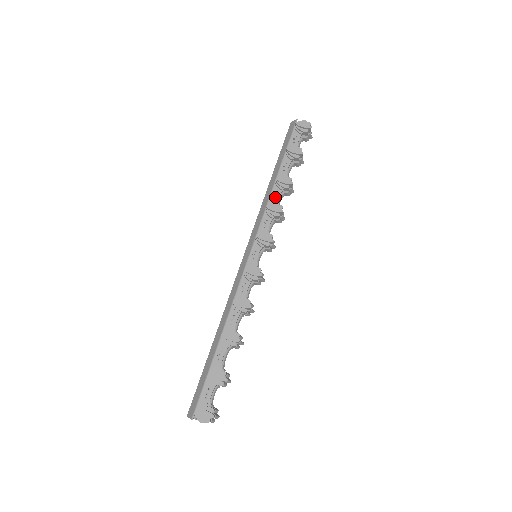
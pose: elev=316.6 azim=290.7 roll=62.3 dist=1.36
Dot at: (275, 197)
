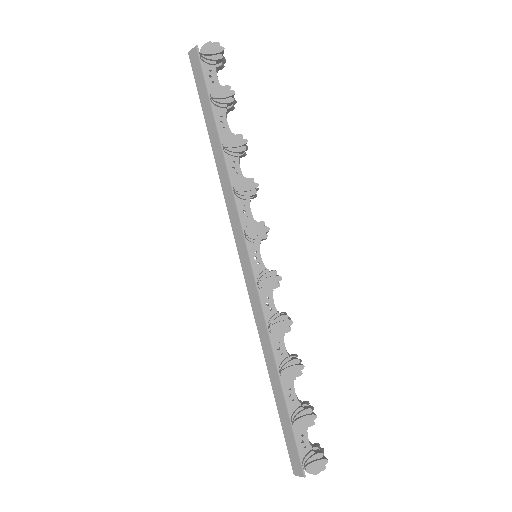
Dot at: (235, 170)
